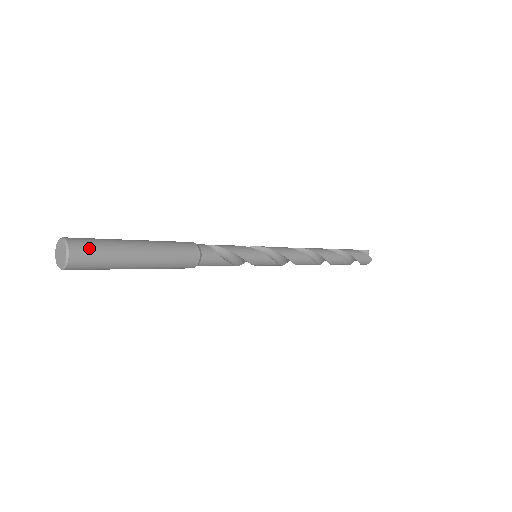
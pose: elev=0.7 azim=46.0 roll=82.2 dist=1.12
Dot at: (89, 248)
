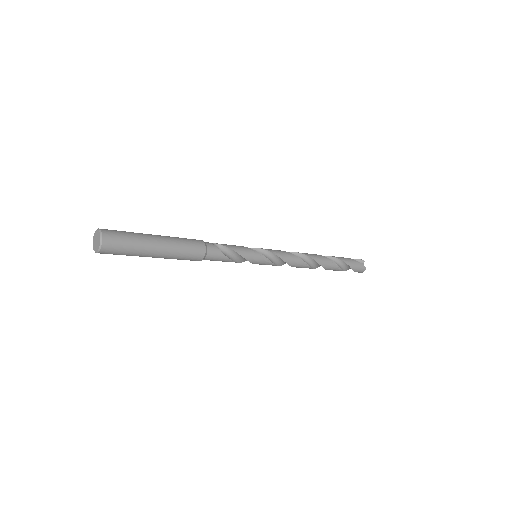
Dot at: (118, 238)
